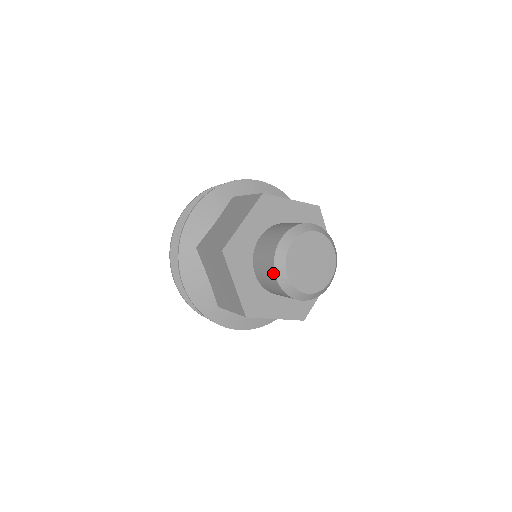
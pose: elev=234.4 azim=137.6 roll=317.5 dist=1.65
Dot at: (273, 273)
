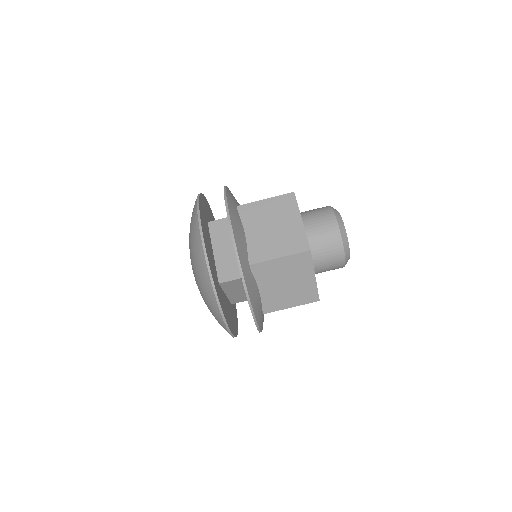
Dot at: (342, 252)
